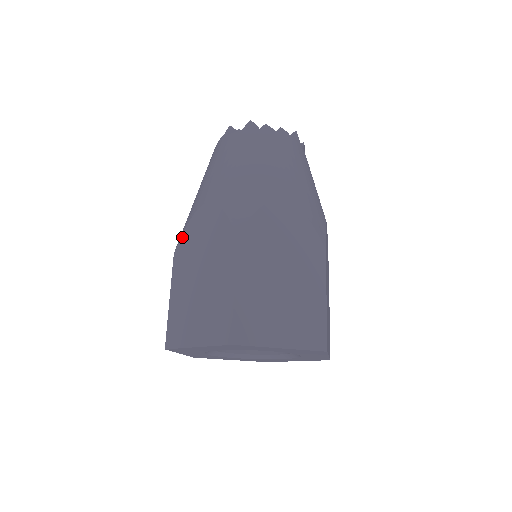
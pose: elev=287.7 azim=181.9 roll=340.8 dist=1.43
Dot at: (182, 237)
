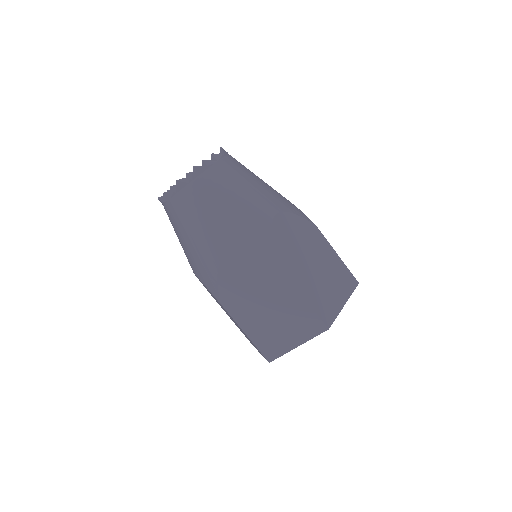
Dot at: (220, 290)
